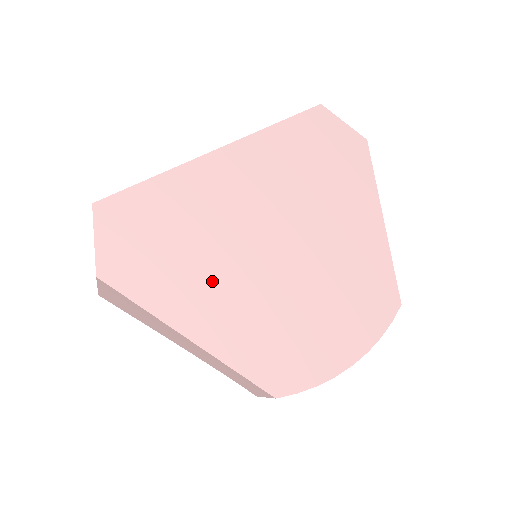
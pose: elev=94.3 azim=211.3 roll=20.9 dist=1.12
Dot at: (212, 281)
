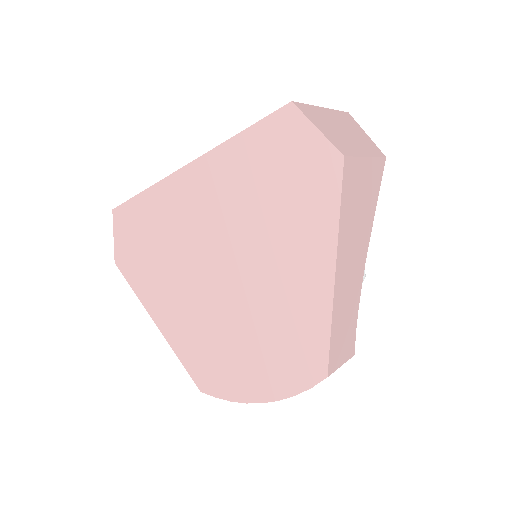
Dot at: (171, 288)
